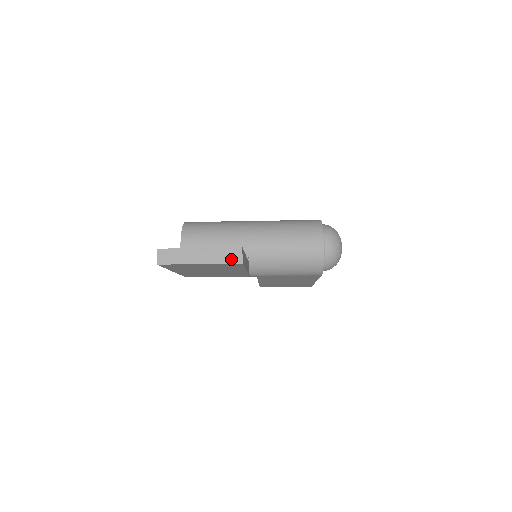
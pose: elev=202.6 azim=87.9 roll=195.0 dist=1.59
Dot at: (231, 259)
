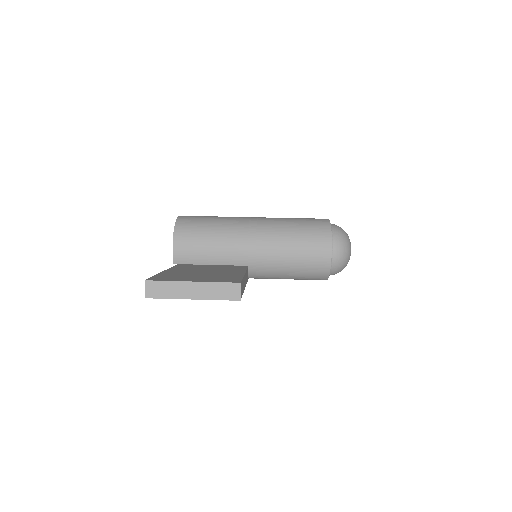
Dot at: (228, 295)
